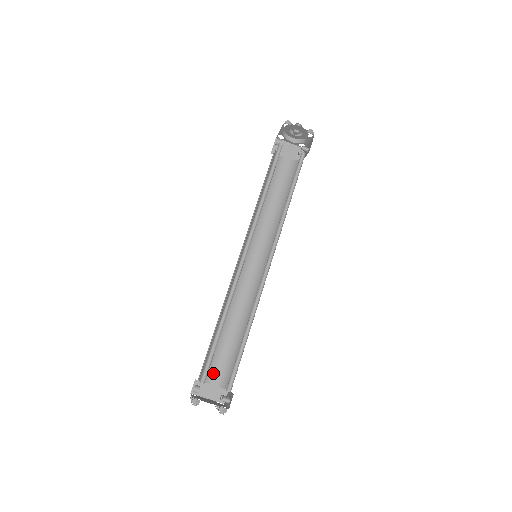
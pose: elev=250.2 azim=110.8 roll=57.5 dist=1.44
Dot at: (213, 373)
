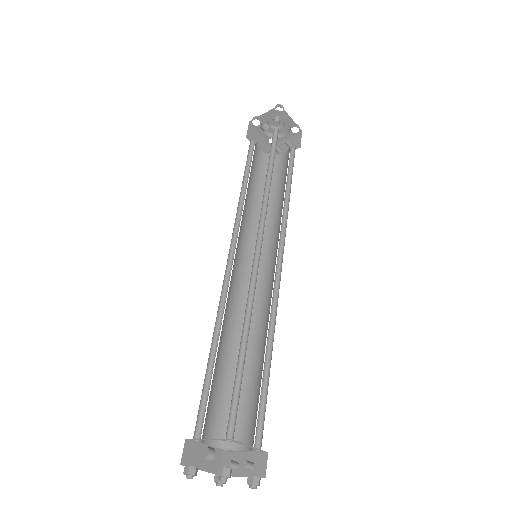
Dot at: (209, 426)
